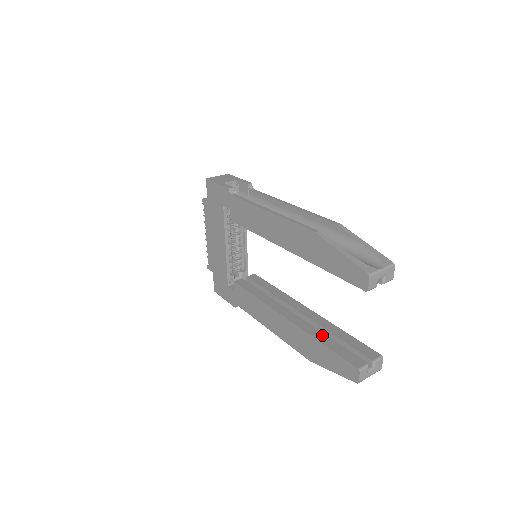
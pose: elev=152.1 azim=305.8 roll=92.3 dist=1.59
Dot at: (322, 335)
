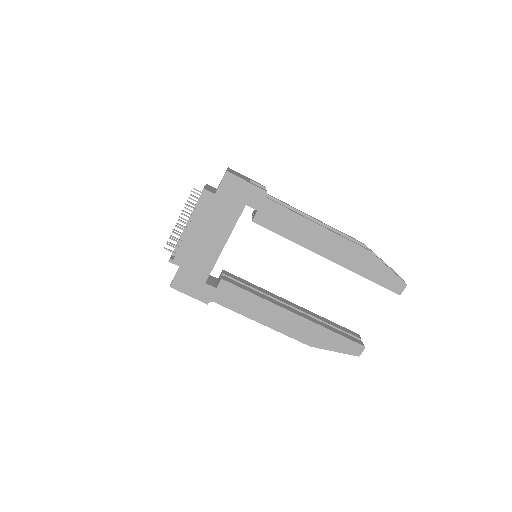
Dot at: (326, 325)
